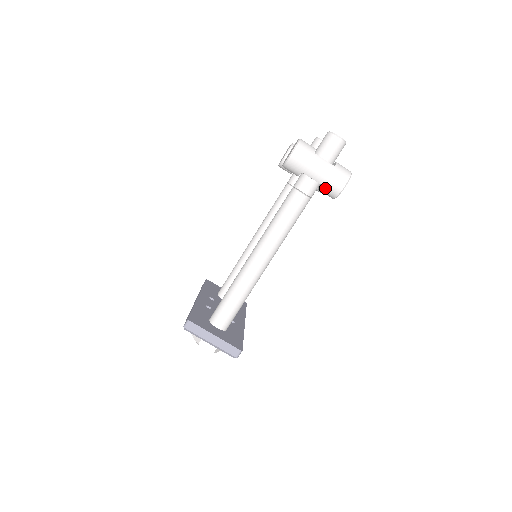
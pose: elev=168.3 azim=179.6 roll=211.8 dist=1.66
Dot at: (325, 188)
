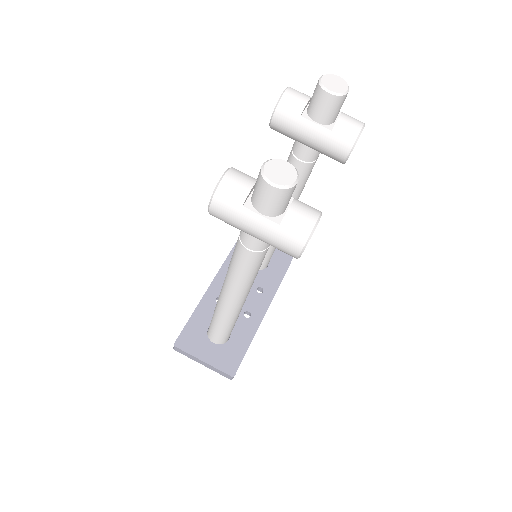
Dot at: occluded
